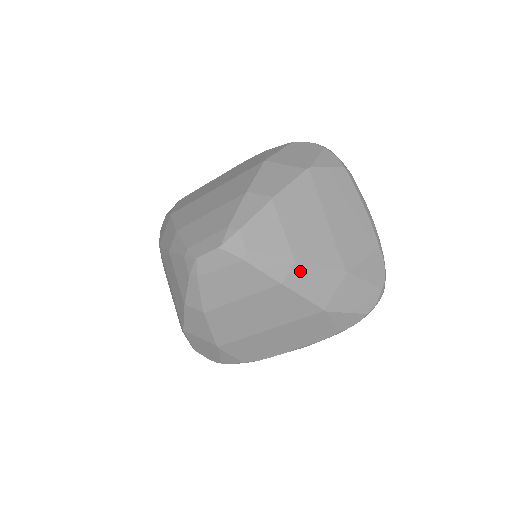
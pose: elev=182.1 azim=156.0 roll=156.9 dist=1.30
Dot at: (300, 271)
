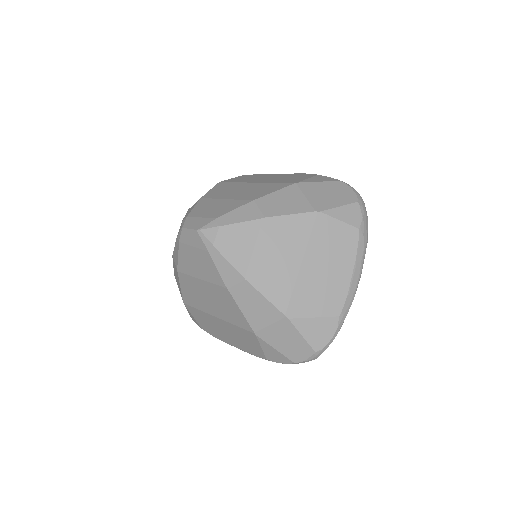
Dot at: (246, 289)
